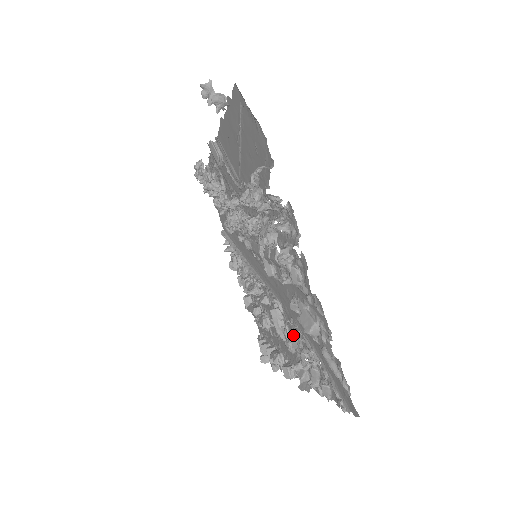
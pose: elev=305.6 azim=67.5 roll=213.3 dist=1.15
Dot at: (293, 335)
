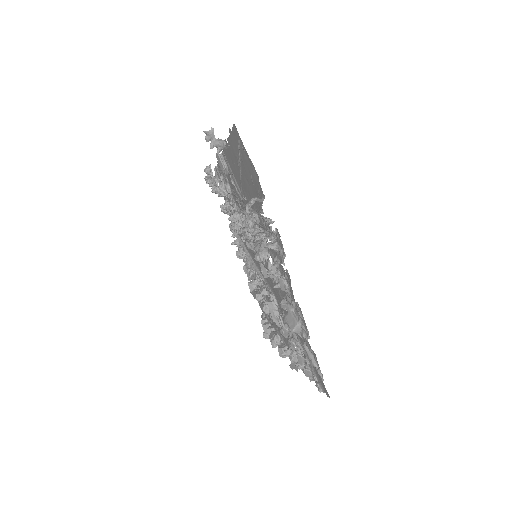
Dot at: (285, 325)
